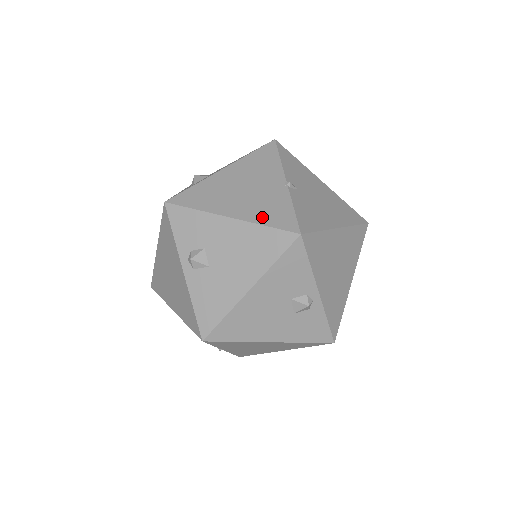
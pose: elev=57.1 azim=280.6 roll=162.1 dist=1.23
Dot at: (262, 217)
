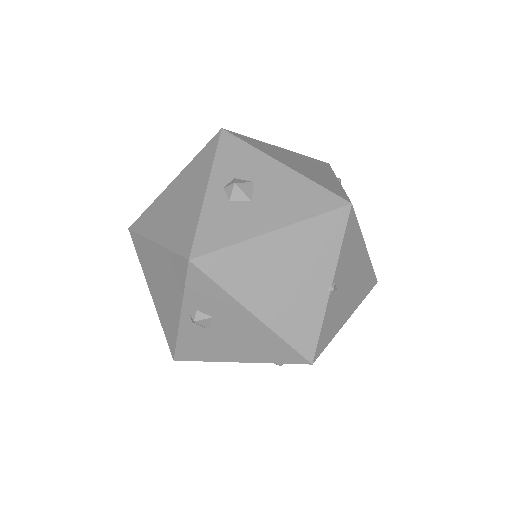
Dot at: (287, 329)
